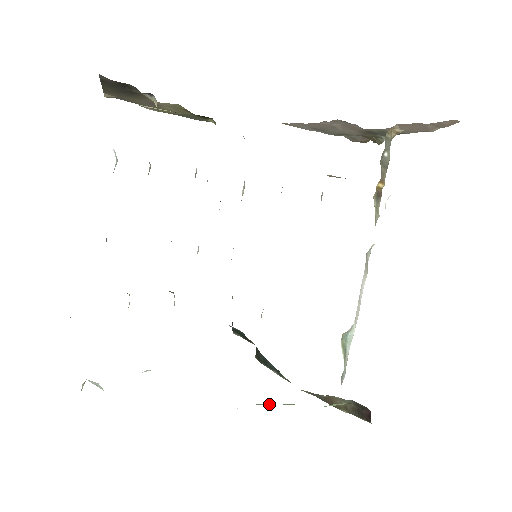
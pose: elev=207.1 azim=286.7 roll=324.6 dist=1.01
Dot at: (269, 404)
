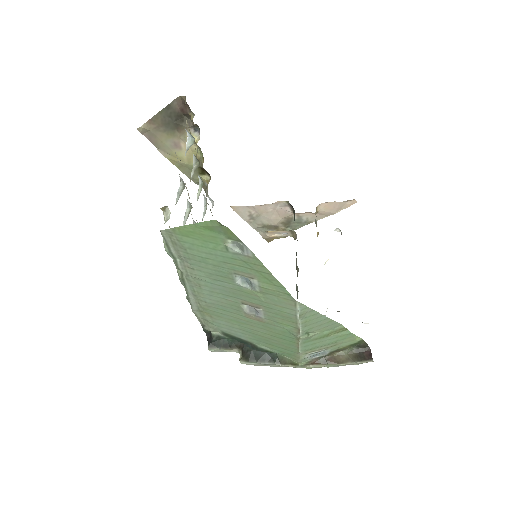
Dot at: (315, 333)
